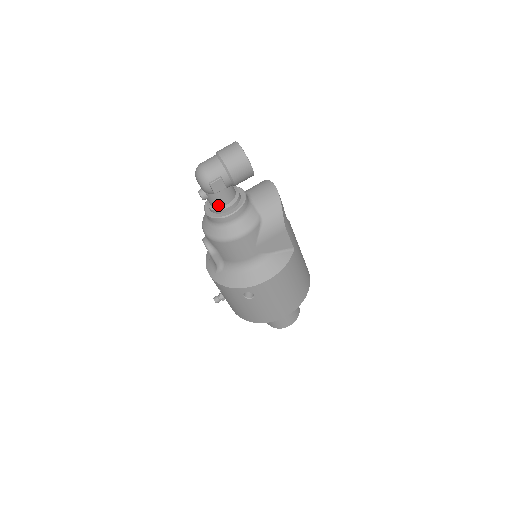
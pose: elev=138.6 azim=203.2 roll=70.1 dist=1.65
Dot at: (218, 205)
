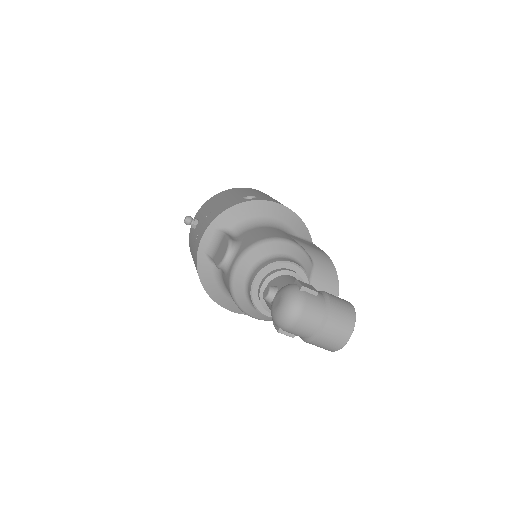
Dot at: occluded
